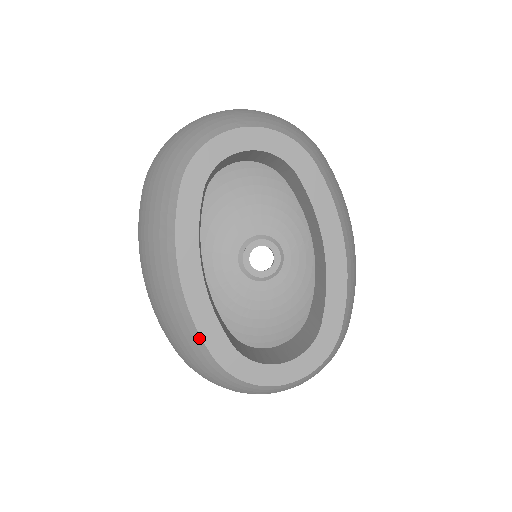
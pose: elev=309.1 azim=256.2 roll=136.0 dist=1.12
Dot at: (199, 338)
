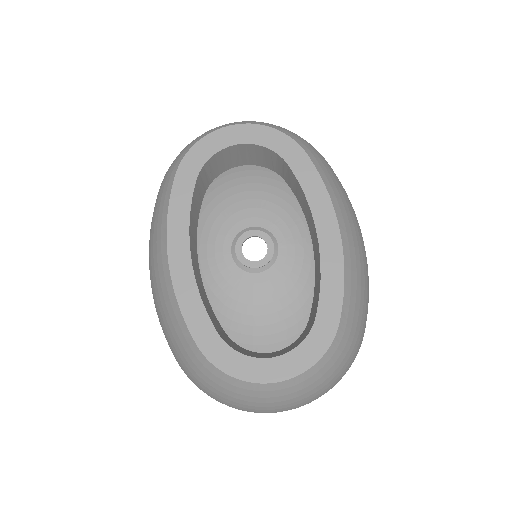
Dot at: (184, 324)
